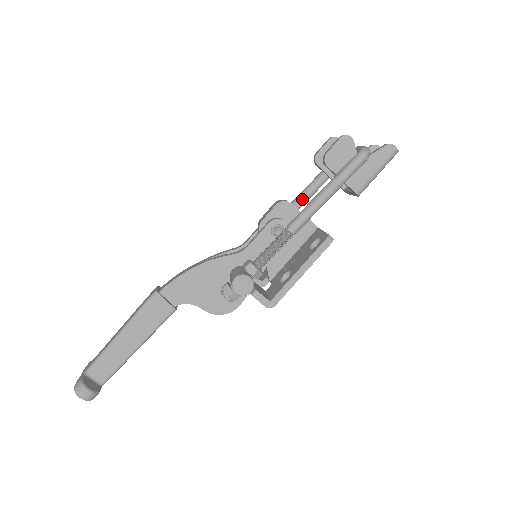
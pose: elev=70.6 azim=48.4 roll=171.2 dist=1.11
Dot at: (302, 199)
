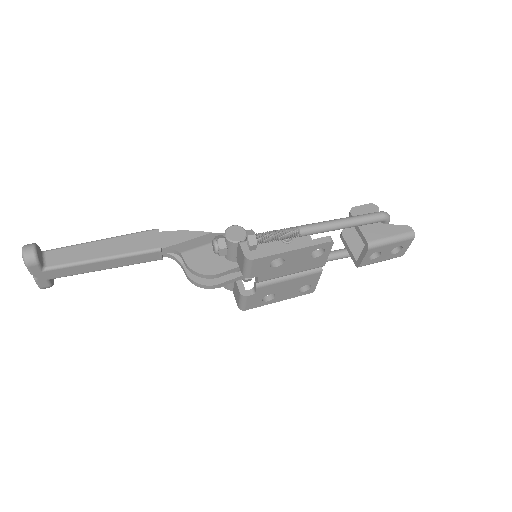
Dot at: occluded
